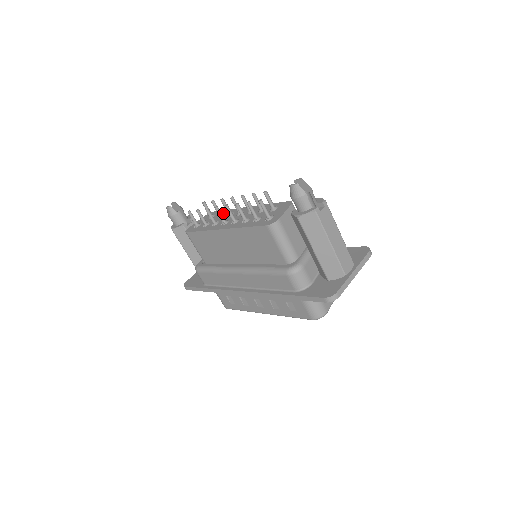
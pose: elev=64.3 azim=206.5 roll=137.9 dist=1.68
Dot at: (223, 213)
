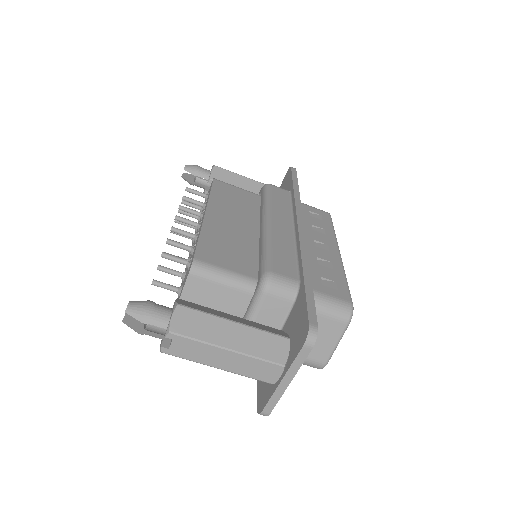
Dot at: (207, 200)
